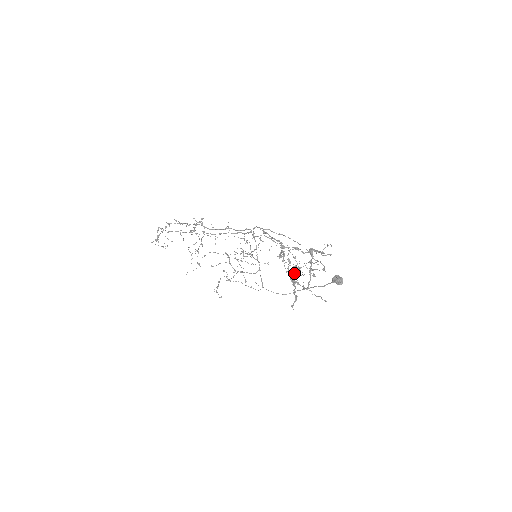
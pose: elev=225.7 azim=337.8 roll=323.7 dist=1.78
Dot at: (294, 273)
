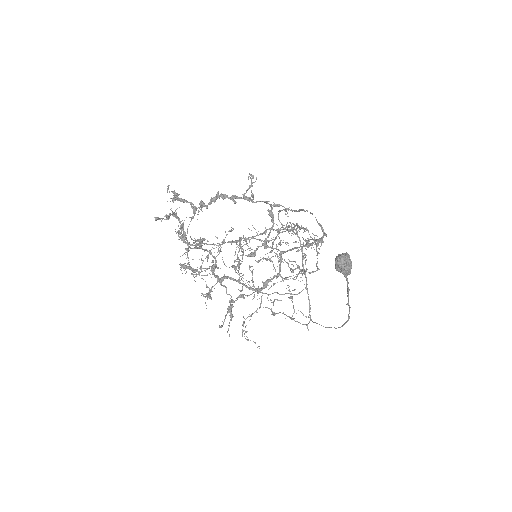
Dot at: (213, 256)
